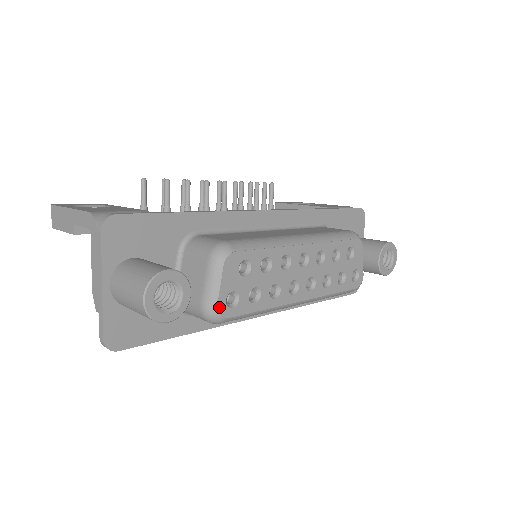
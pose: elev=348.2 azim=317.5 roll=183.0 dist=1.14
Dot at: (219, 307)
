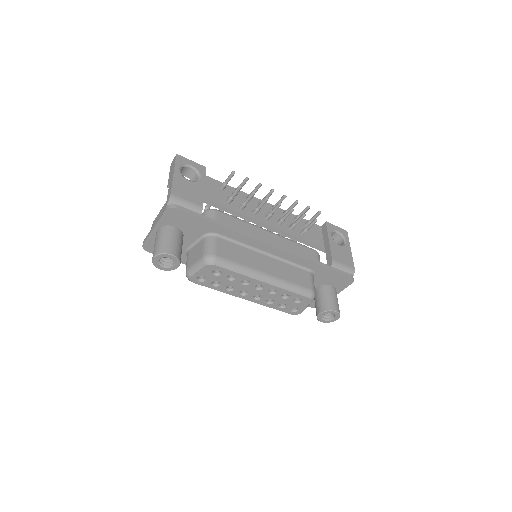
Dot at: (192, 277)
